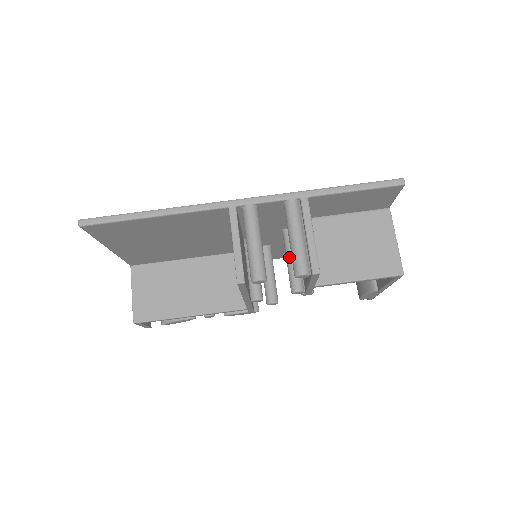
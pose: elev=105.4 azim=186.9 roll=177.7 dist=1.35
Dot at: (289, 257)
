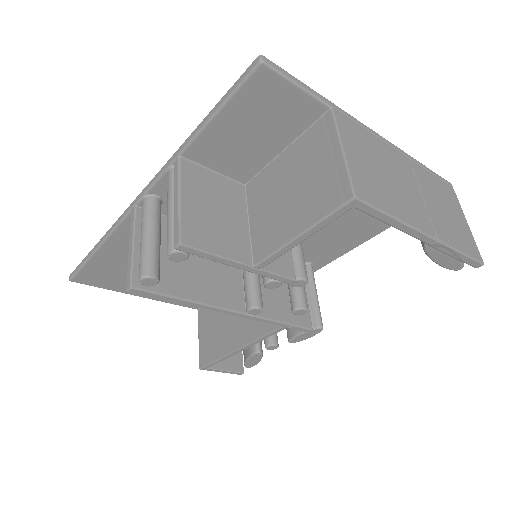
Dot at: occluded
